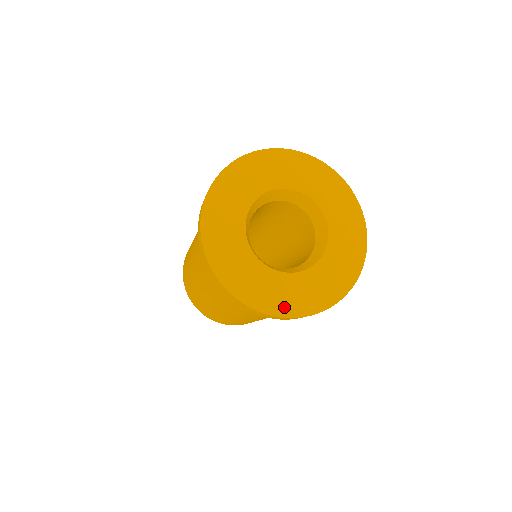
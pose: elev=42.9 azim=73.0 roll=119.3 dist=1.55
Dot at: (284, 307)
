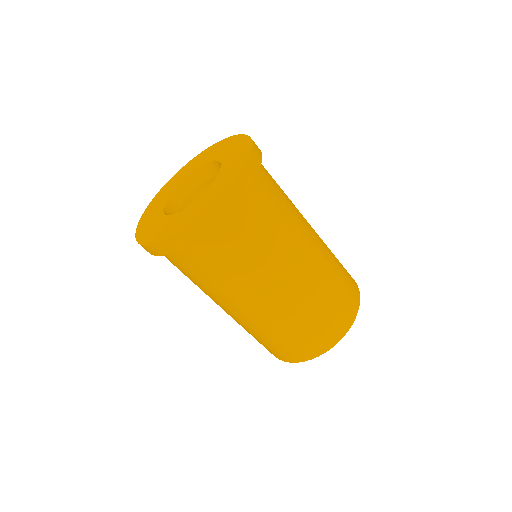
Dot at: (210, 203)
